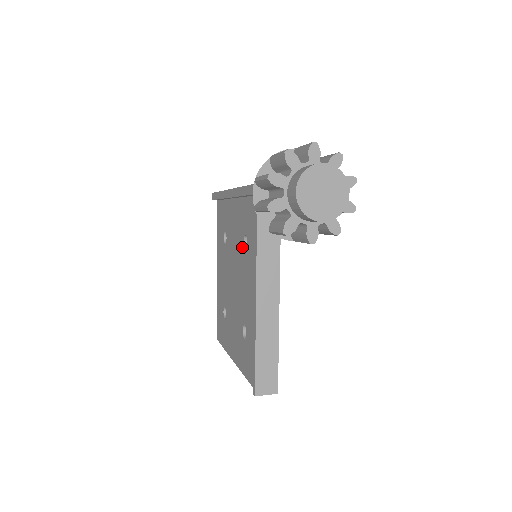
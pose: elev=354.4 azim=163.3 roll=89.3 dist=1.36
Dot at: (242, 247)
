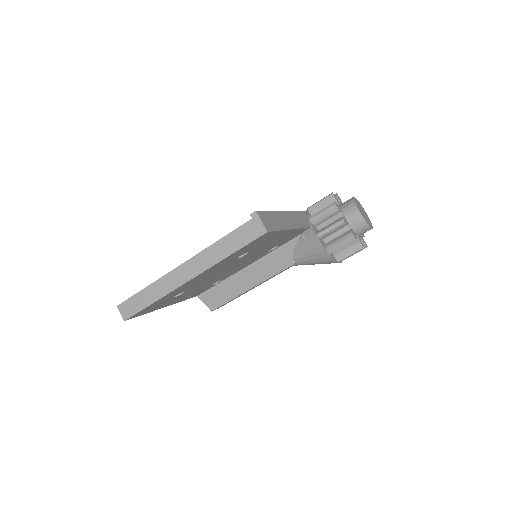
Dot at: occluded
